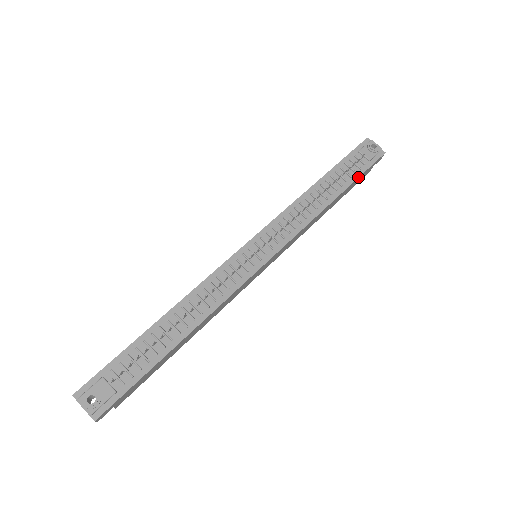
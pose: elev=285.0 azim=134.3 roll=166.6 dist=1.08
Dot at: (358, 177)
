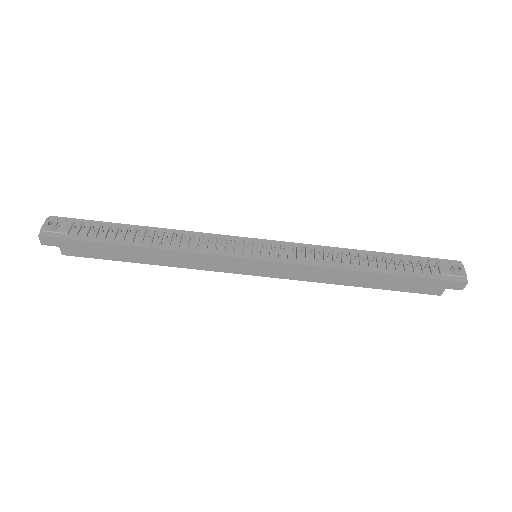
Dot at: (413, 276)
